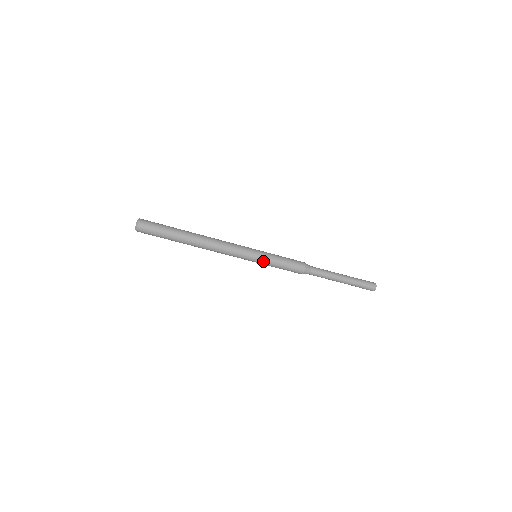
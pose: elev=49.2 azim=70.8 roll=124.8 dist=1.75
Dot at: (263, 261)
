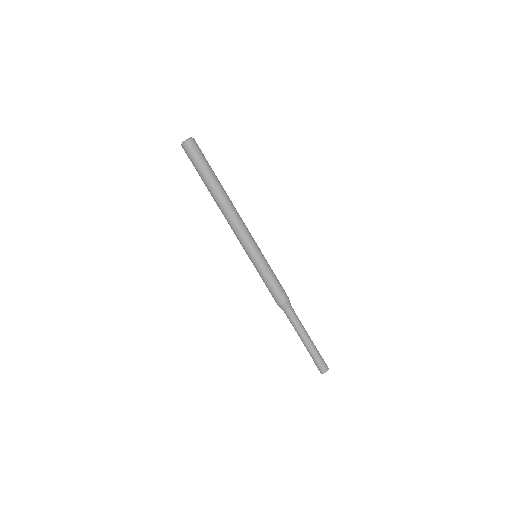
Dot at: (263, 262)
